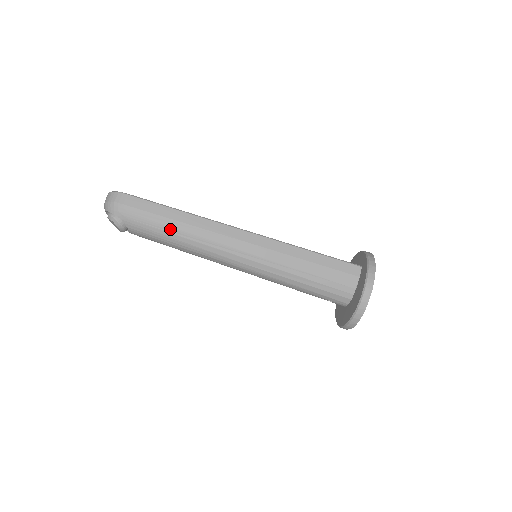
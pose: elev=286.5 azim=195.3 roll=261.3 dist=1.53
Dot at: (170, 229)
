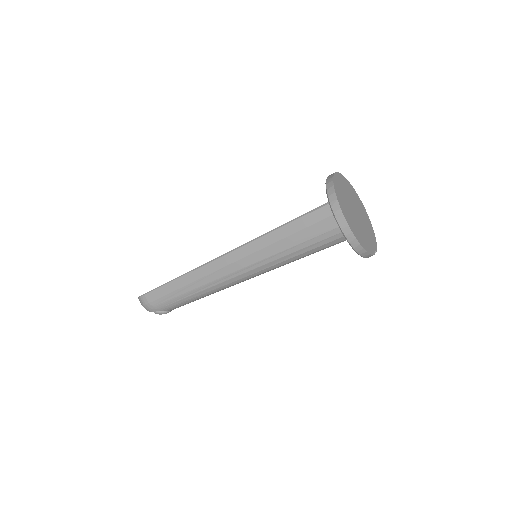
Dot at: (185, 295)
